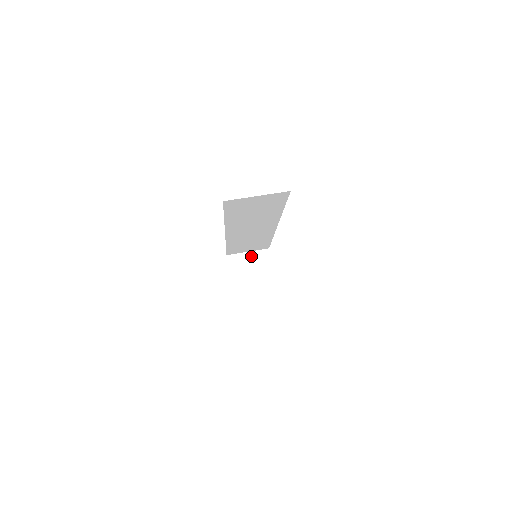
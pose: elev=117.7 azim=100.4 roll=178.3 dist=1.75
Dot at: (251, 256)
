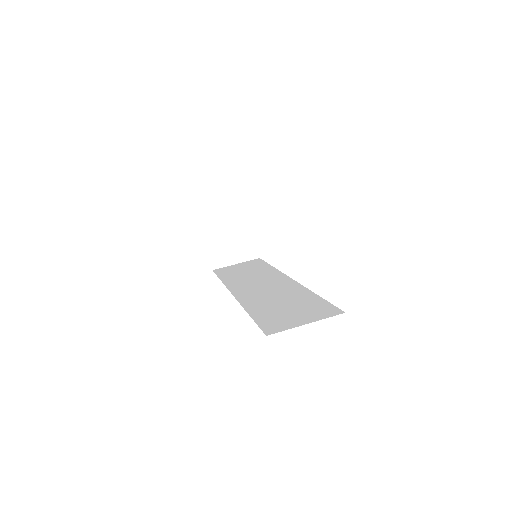
Dot at: (230, 221)
